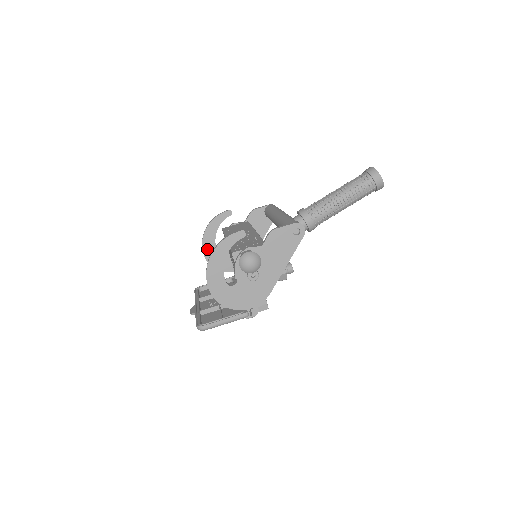
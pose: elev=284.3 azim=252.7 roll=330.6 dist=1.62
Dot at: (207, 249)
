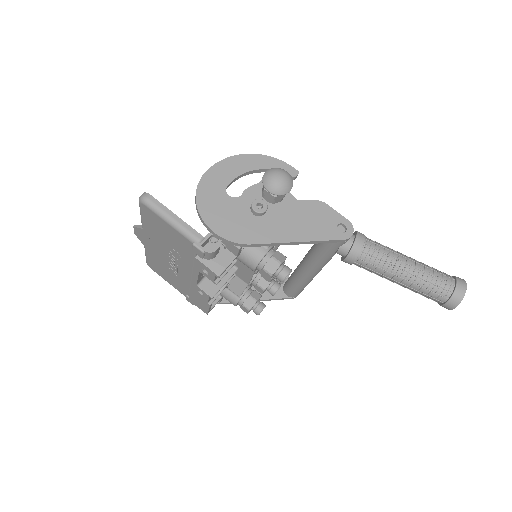
Dot at: occluded
